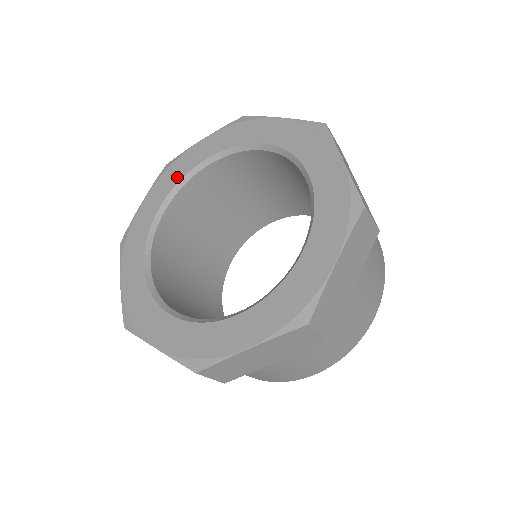
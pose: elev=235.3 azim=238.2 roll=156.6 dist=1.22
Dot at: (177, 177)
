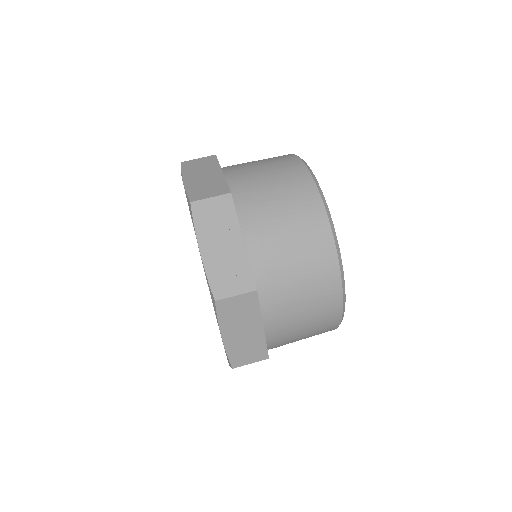
Dot at: occluded
